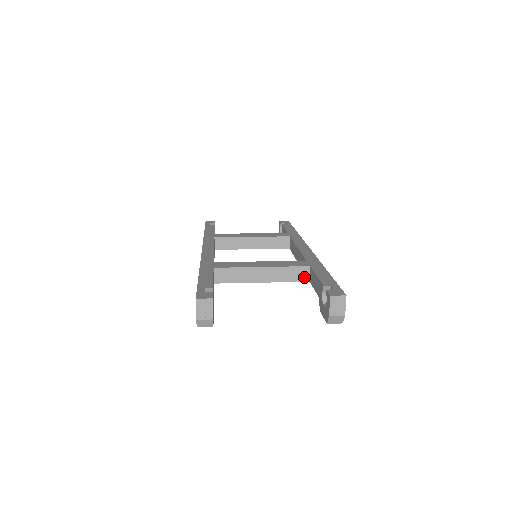
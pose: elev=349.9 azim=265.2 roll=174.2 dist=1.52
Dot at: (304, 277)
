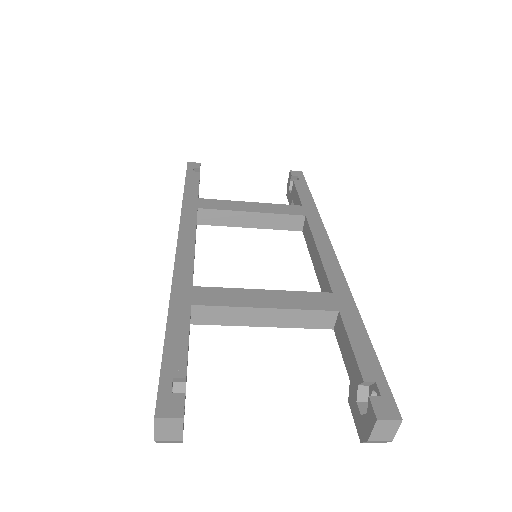
Dot at: (327, 323)
